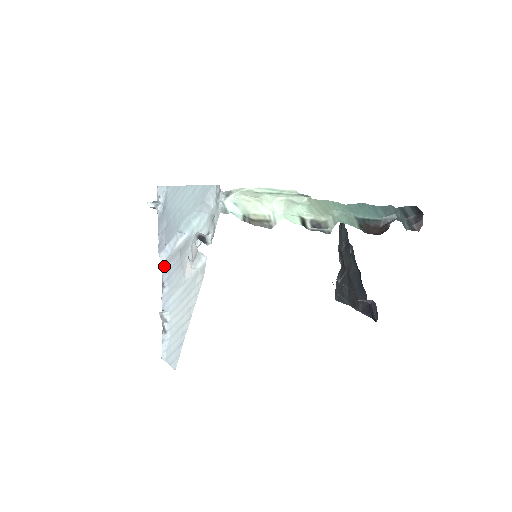
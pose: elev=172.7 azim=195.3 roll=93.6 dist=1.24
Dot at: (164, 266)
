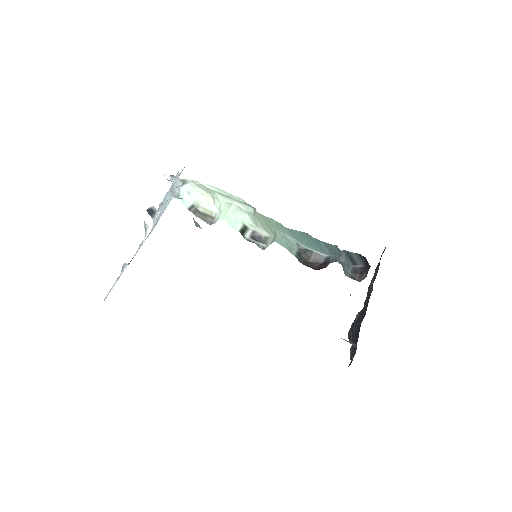
Dot at: occluded
